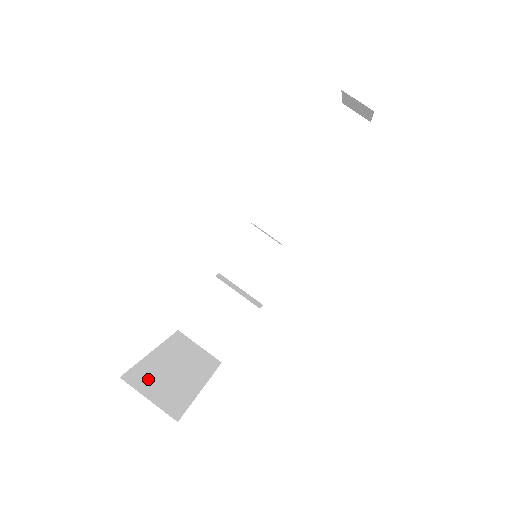
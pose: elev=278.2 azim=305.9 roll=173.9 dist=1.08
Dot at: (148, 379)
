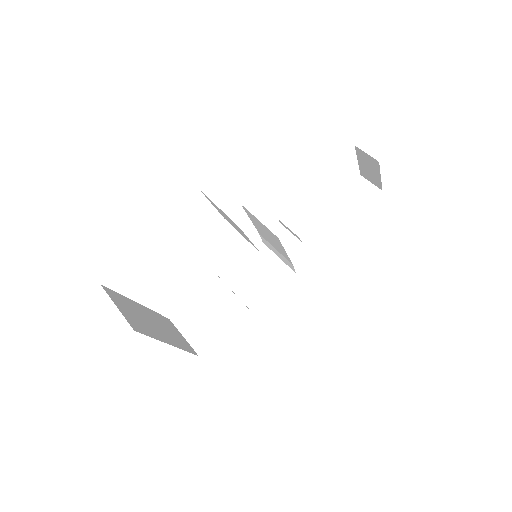
Dot at: (124, 304)
